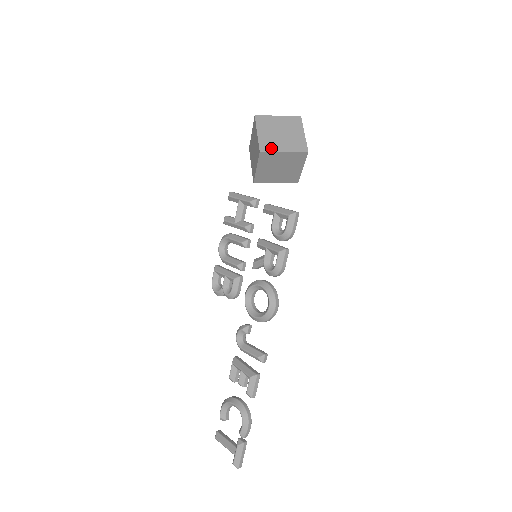
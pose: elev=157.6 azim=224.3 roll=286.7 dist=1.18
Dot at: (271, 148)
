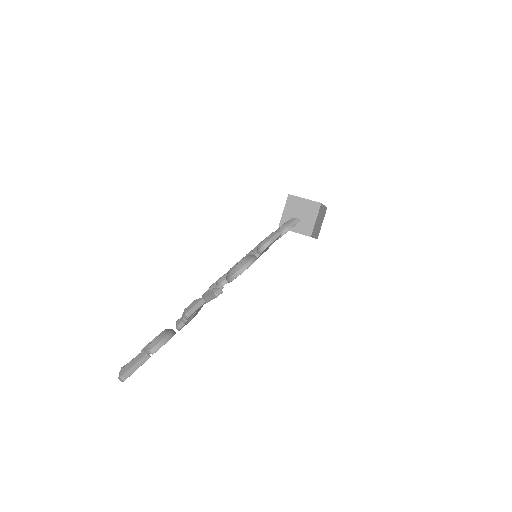
Dot at: (297, 196)
